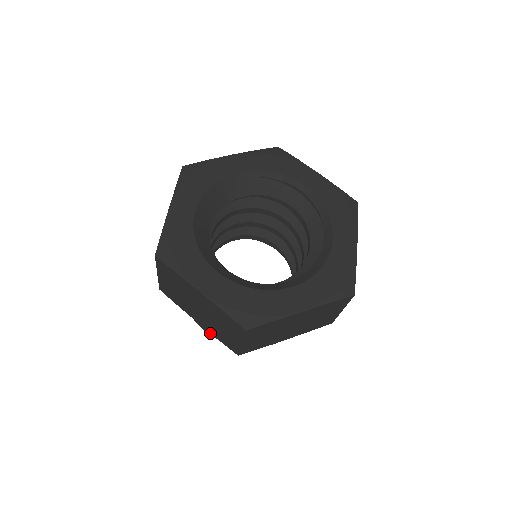
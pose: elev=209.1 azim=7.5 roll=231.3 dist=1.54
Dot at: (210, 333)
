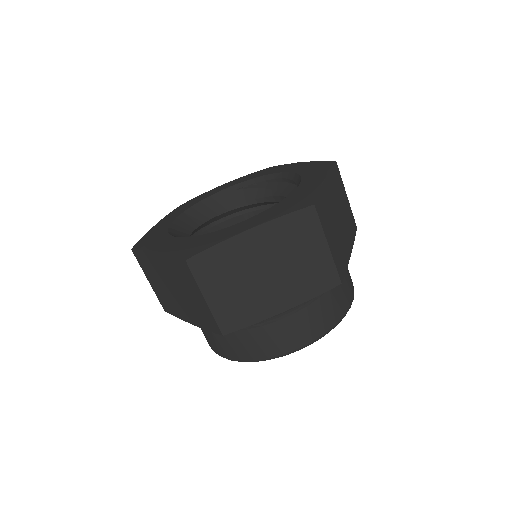
Dot at: (224, 353)
